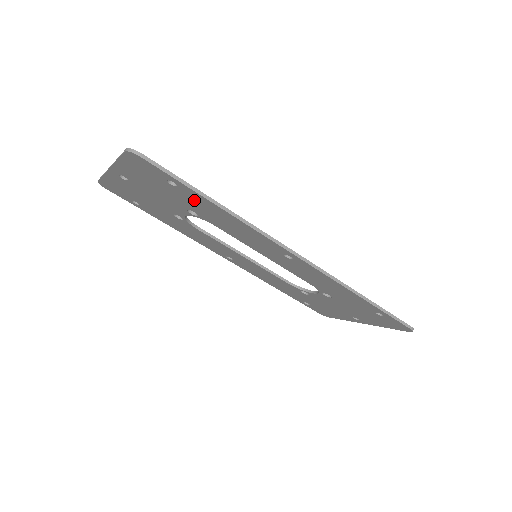
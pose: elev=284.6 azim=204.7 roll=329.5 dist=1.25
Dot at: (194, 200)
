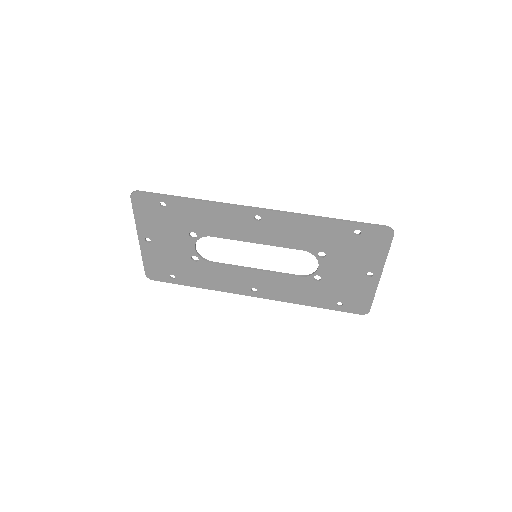
Dot at: (181, 211)
